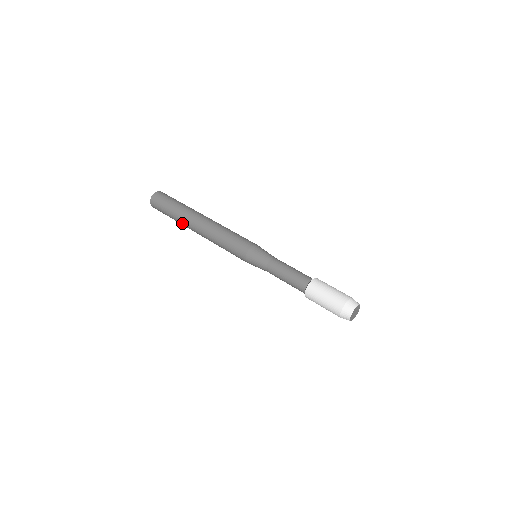
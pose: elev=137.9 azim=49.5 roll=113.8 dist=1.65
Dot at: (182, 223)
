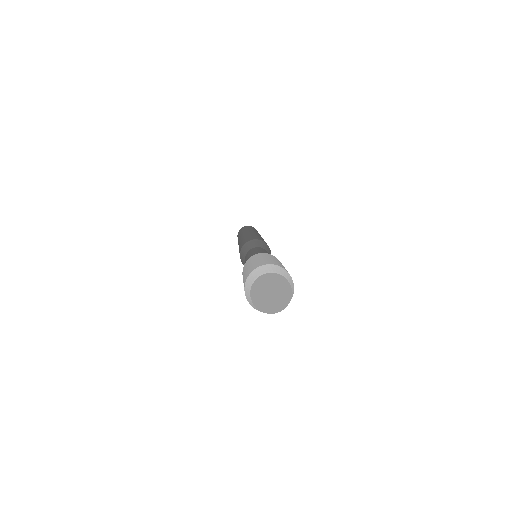
Dot at: occluded
